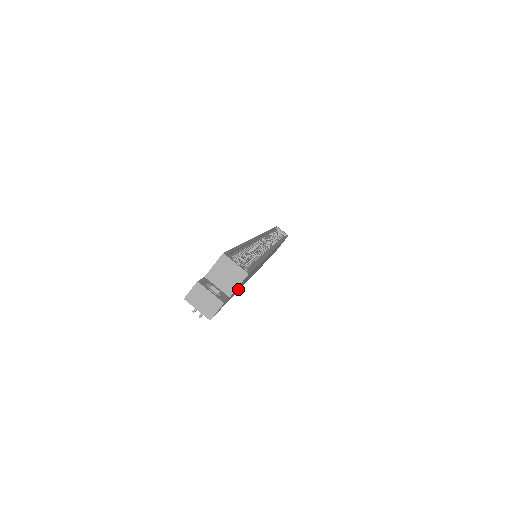
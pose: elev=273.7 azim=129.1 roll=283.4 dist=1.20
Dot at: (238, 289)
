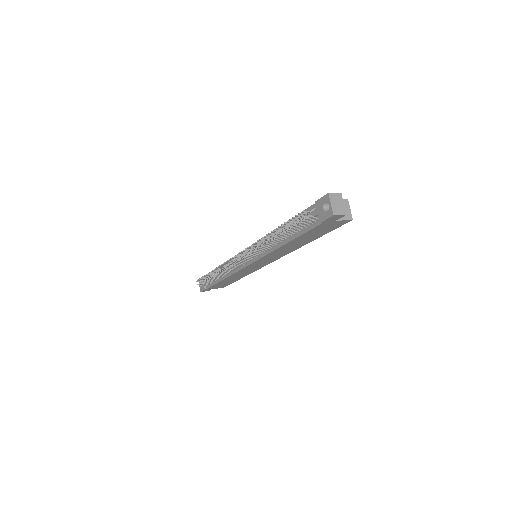
Dot at: (306, 235)
